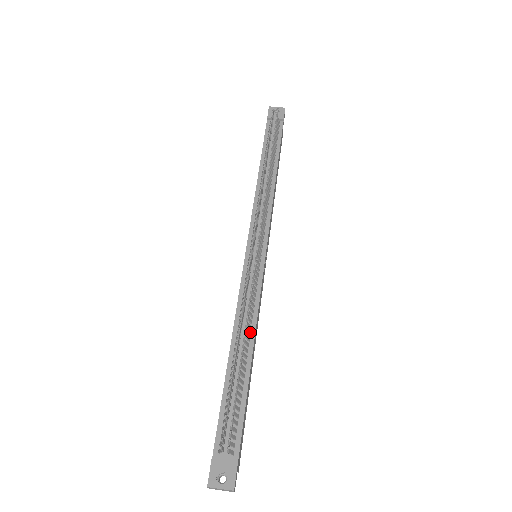
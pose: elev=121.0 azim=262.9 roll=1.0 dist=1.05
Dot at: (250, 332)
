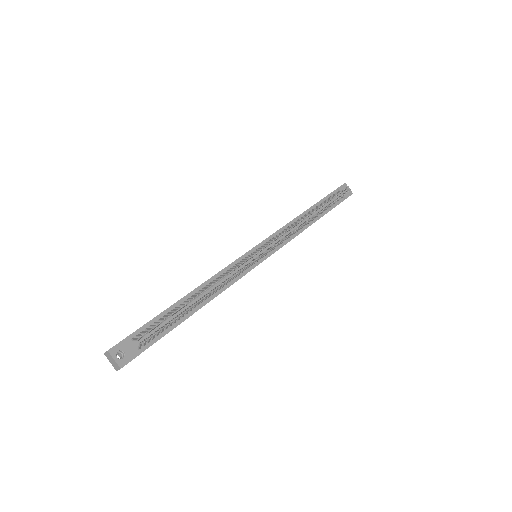
Dot at: (214, 293)
